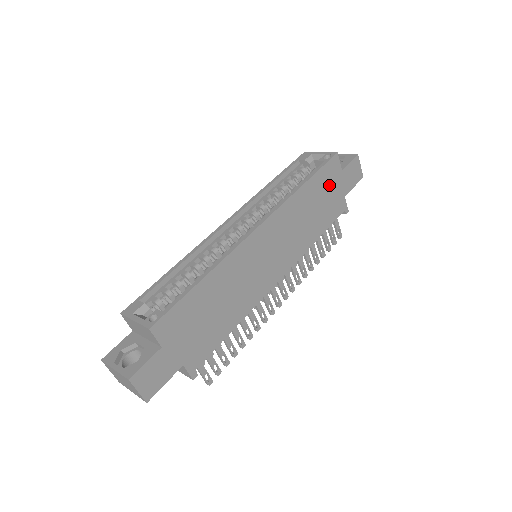
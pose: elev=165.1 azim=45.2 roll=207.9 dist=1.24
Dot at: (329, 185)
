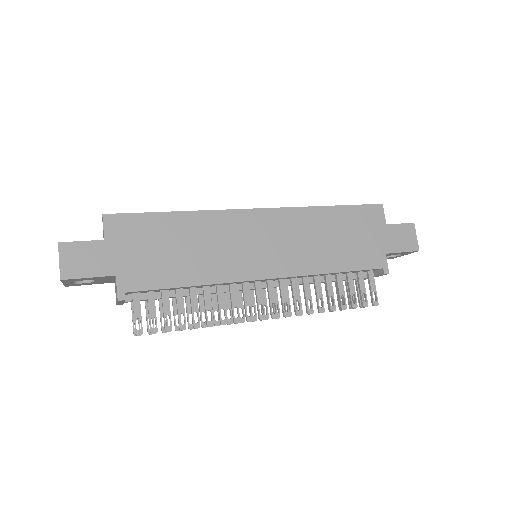
Dot at: (364, 228)
